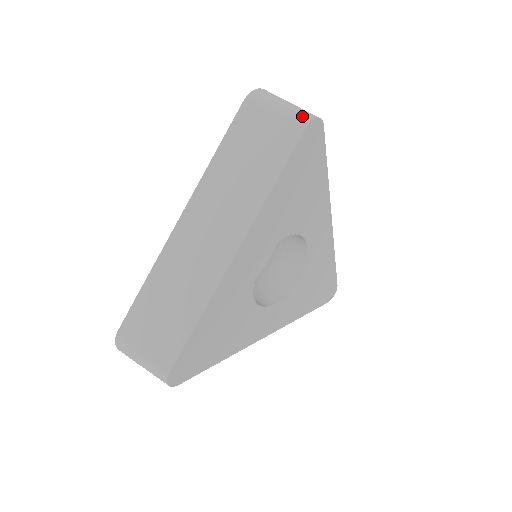
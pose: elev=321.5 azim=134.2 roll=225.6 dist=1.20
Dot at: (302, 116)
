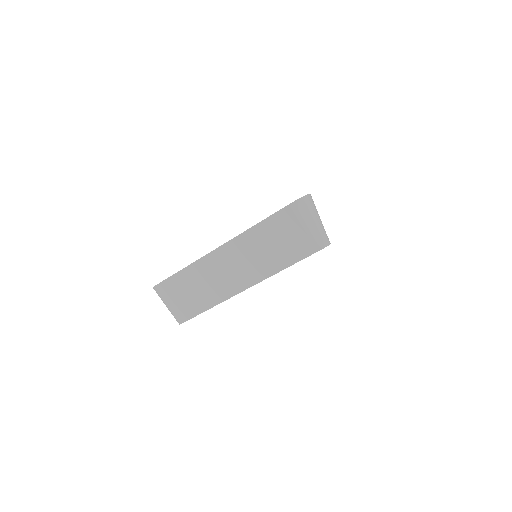
Dot at: (319, 242)
